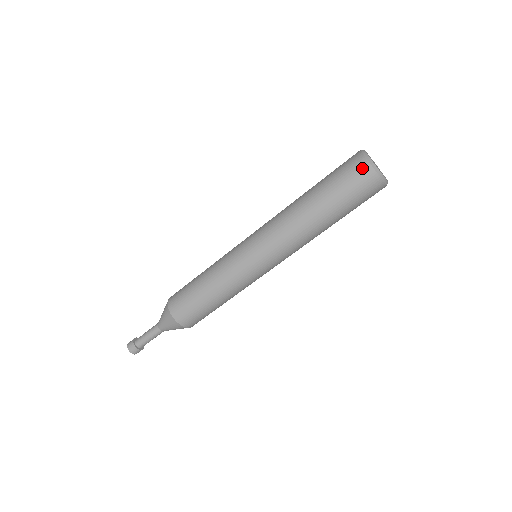
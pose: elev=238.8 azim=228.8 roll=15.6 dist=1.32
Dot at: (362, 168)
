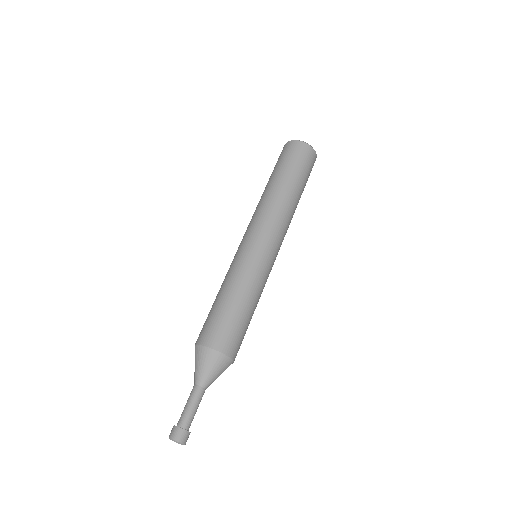
Dot at: (283, 148)
